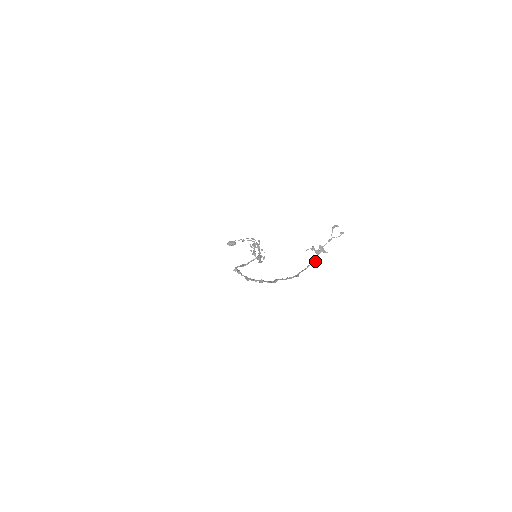
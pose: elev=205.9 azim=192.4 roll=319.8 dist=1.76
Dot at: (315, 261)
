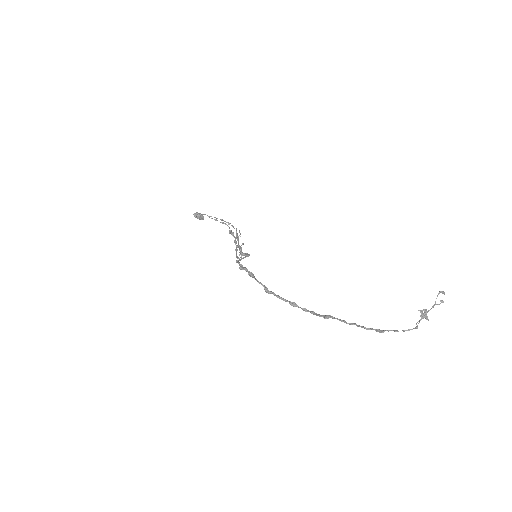
Dot at: occluded
